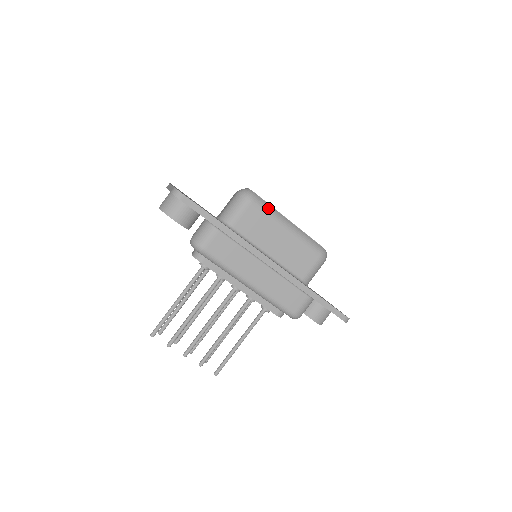
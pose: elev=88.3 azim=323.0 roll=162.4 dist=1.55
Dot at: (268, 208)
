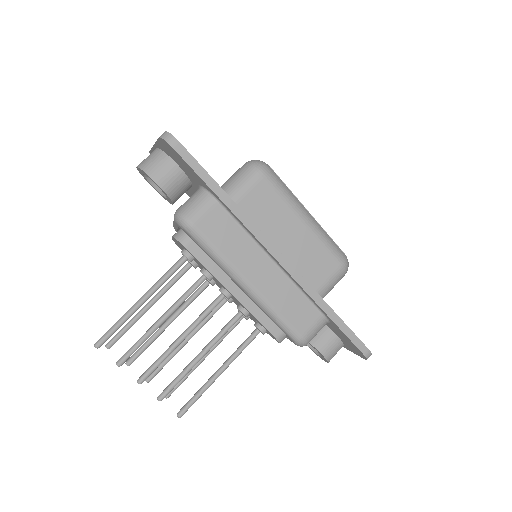
Dot at: (284, 188)
